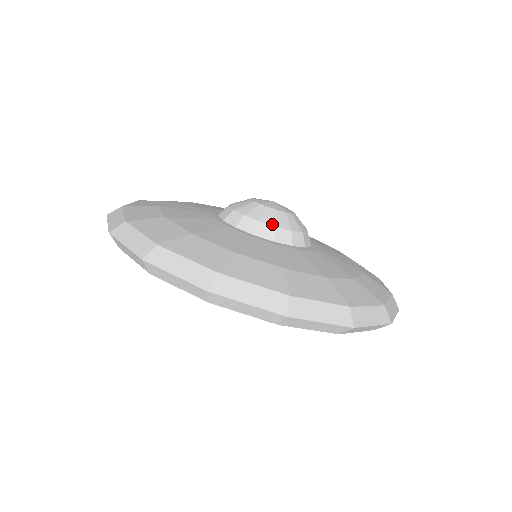
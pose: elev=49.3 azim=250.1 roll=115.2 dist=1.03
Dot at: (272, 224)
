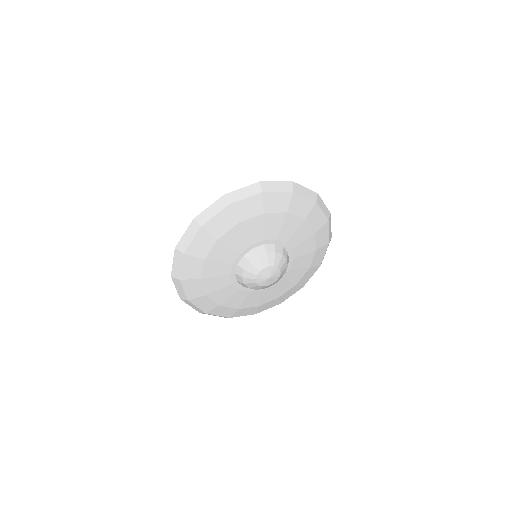
Dot at: occluded
